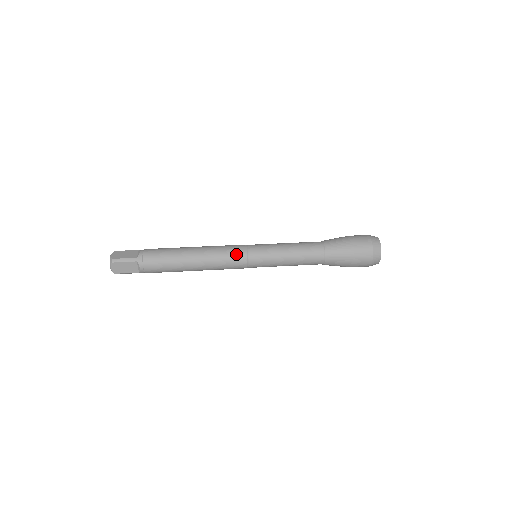
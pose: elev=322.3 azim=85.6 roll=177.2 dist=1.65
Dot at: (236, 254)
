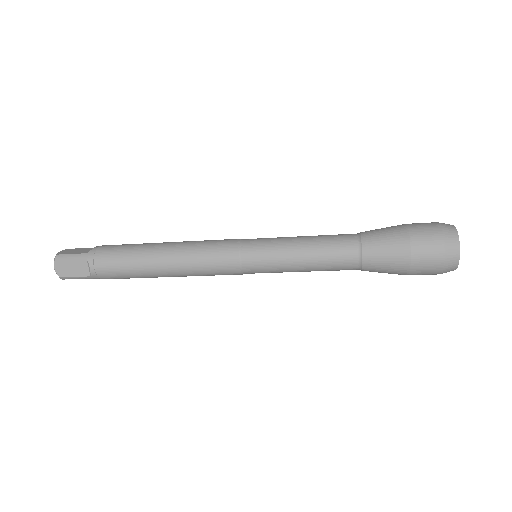
Dot at: occluded
